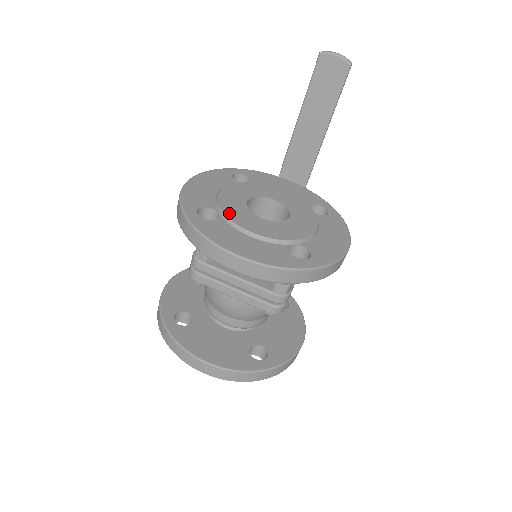
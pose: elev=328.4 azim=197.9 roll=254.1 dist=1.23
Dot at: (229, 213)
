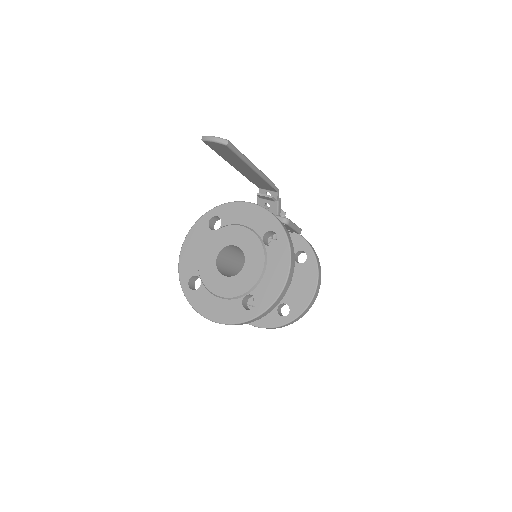
Dot at: (205, 280)
